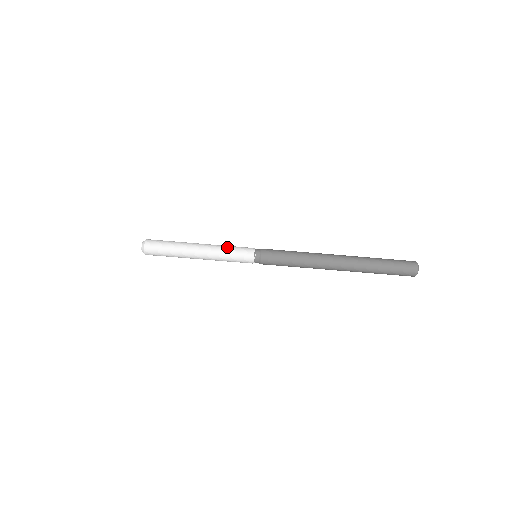
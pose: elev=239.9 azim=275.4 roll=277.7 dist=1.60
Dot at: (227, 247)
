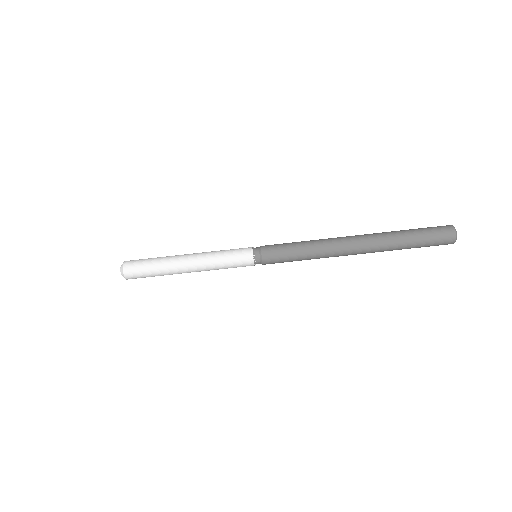
Dot at: (220, 250)
